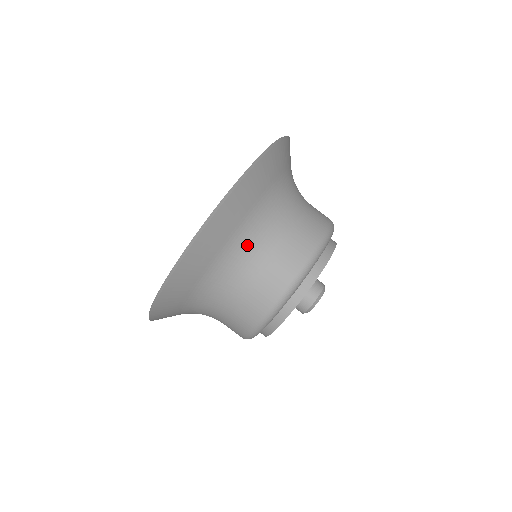
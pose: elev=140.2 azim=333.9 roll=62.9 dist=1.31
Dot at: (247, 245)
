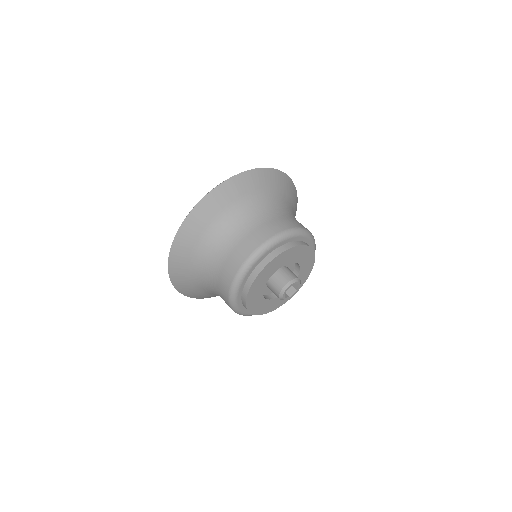
Dot at: (206, 260)
